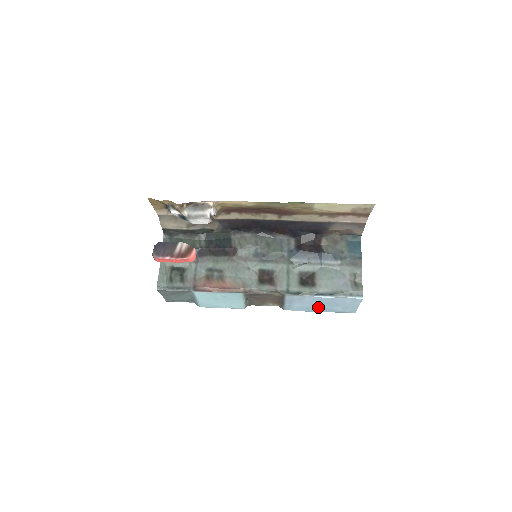
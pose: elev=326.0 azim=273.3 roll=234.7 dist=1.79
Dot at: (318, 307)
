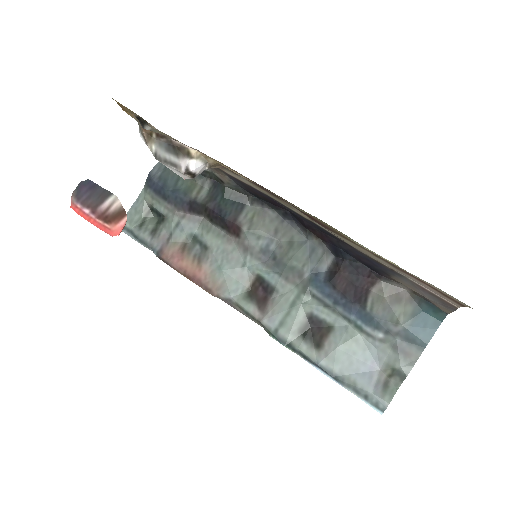
Dot at: occluded
